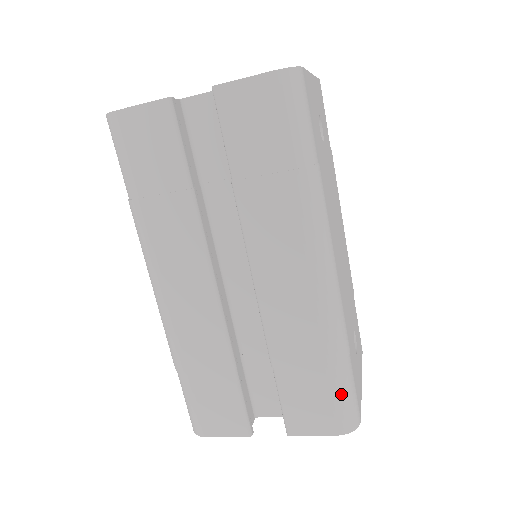
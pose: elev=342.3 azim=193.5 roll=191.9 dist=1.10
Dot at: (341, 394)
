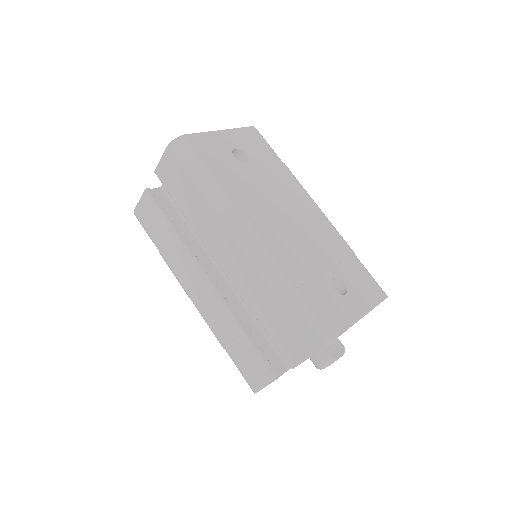
Dot at: (299, 320)
